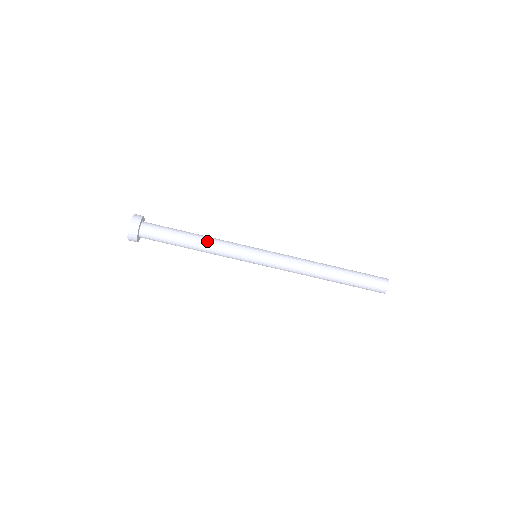
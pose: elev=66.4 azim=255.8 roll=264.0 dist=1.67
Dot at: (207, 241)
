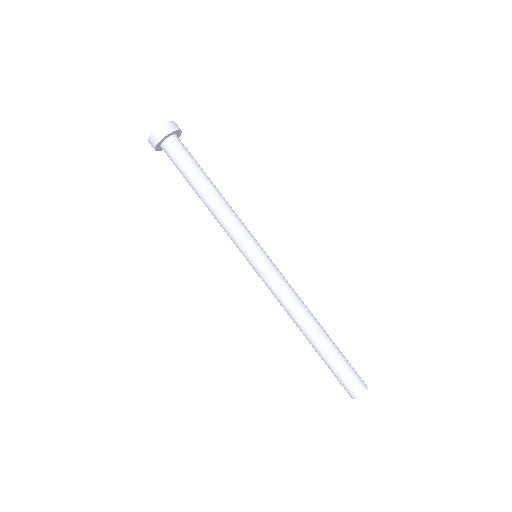
Dot at: (225, 200)
